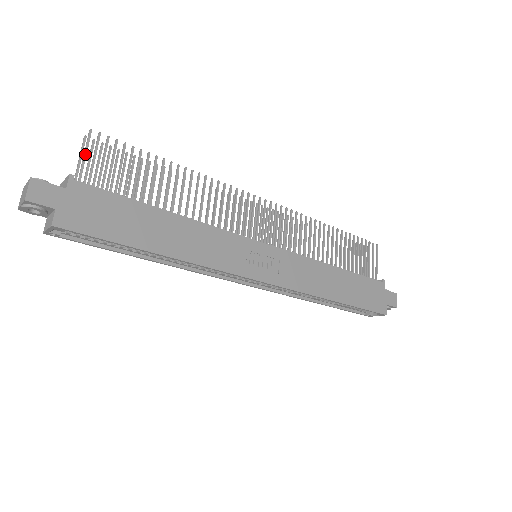
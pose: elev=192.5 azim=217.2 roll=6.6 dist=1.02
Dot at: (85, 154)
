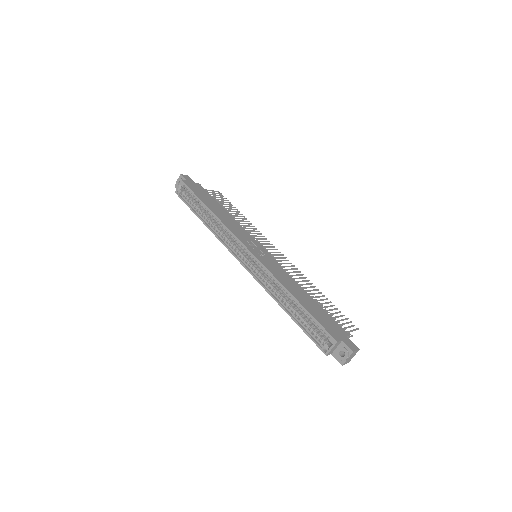
Dot at: (211, 190)
